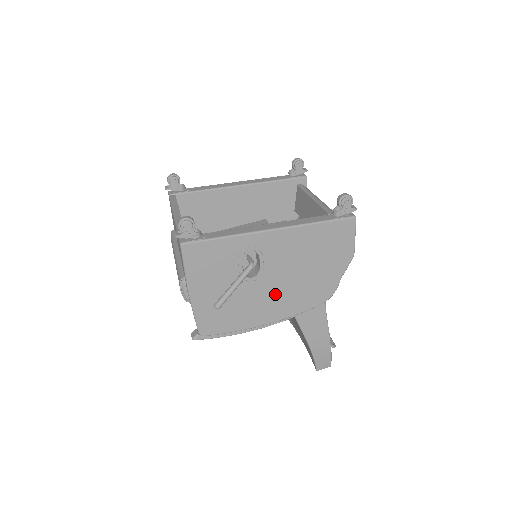
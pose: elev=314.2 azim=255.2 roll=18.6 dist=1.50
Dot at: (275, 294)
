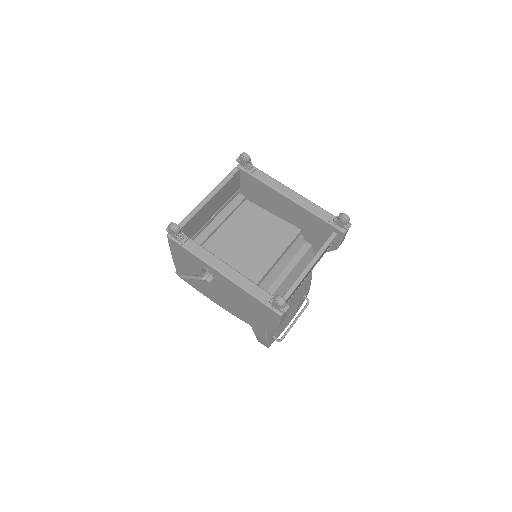
Dot at: (222, 298)
